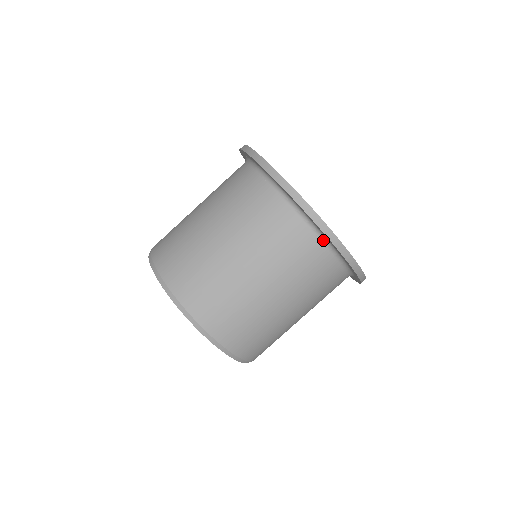
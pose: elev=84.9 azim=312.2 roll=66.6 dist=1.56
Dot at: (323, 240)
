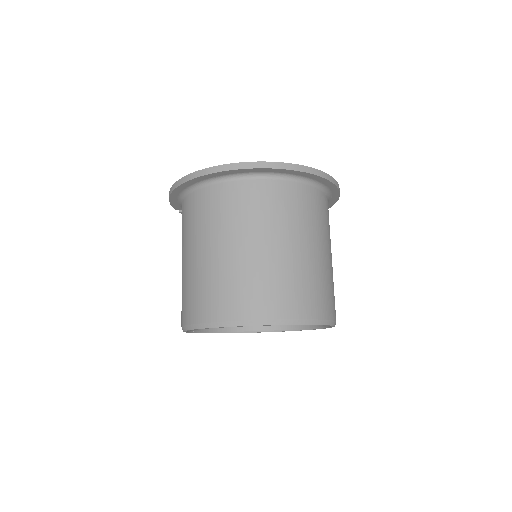
Dot at: (326, 194)
